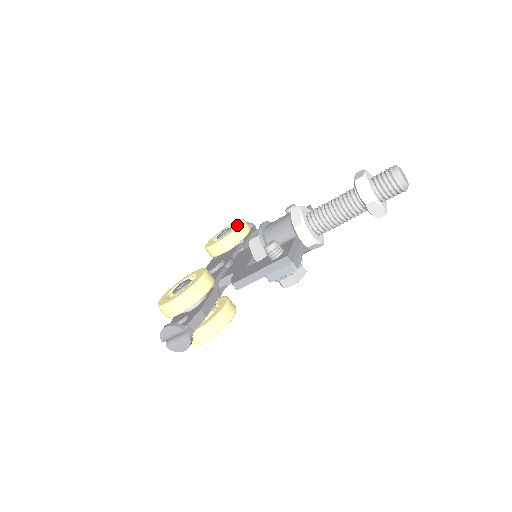
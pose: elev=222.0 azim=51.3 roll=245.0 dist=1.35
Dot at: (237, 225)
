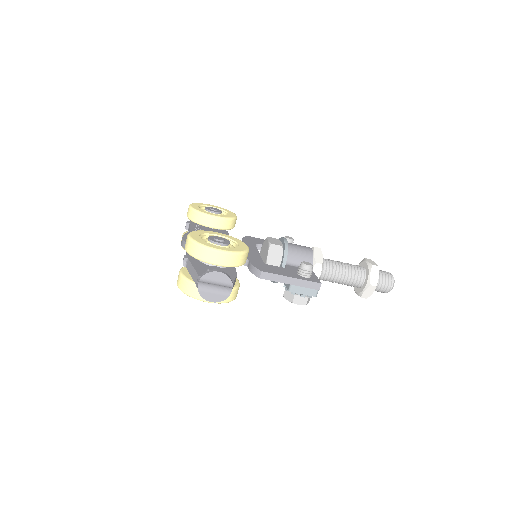
Dot at: (232, 214)
